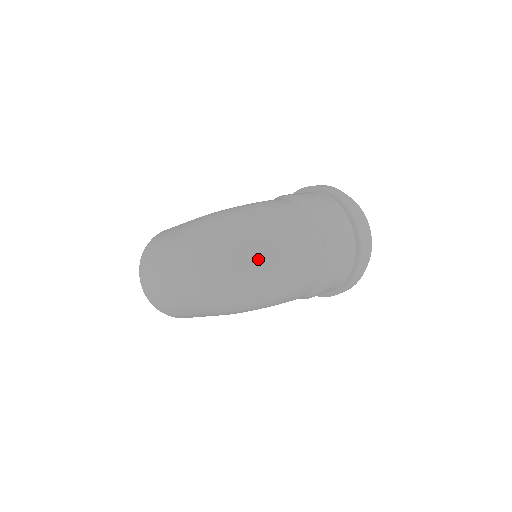
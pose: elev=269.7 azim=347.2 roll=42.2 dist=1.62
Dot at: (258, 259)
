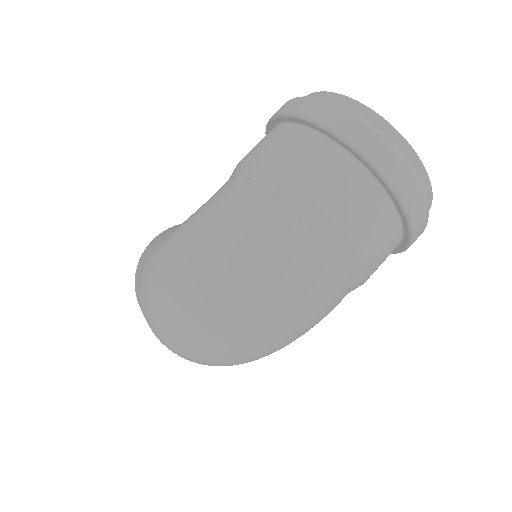
Dot at: (231, 325)
